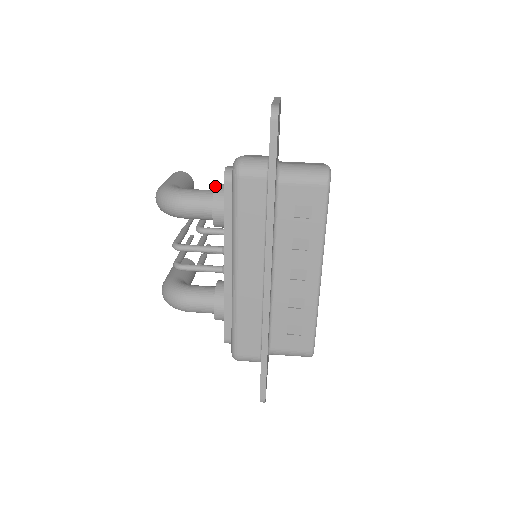
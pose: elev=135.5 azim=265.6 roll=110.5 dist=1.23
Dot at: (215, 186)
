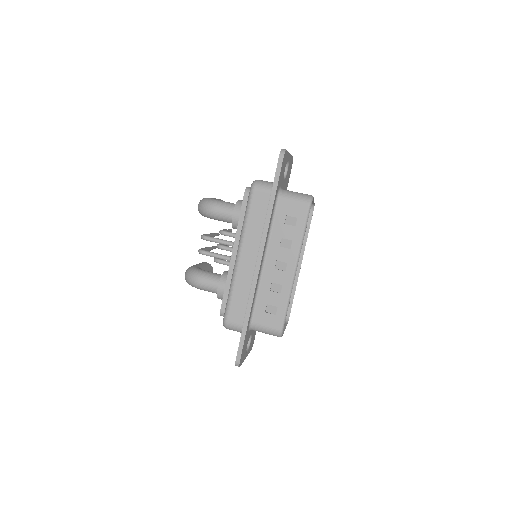
Dot at: (238, 200)
